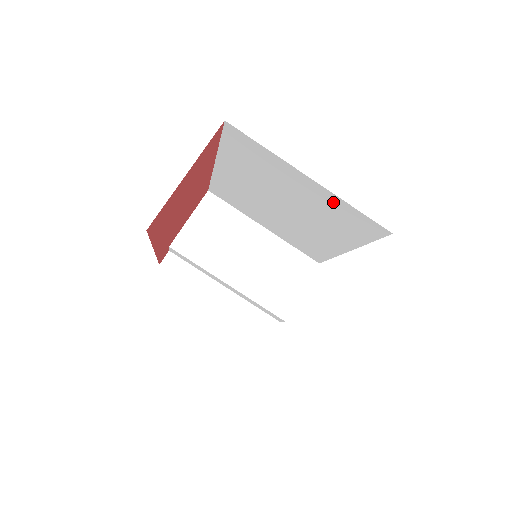
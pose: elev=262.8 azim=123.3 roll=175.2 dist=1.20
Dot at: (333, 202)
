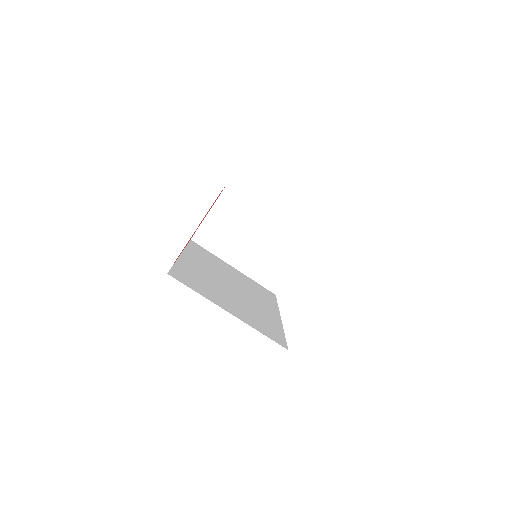
Dot at: occluded
